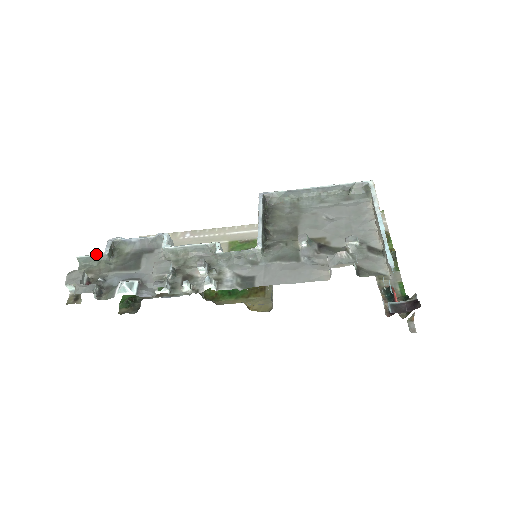
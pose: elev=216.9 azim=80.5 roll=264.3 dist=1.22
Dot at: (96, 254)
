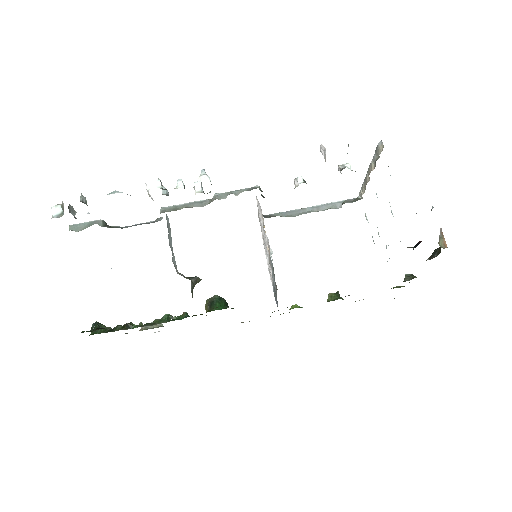
Dot at: (91, 222)
